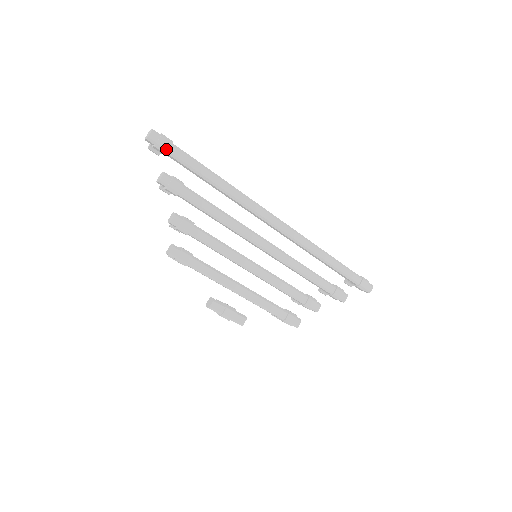
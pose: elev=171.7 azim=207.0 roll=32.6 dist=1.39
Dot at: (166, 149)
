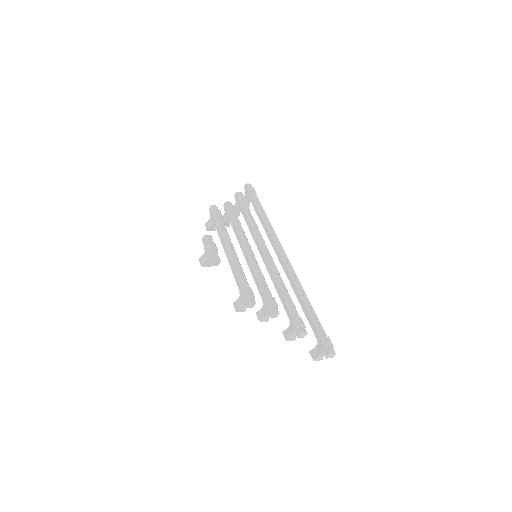
Dot at: (251, 190)
